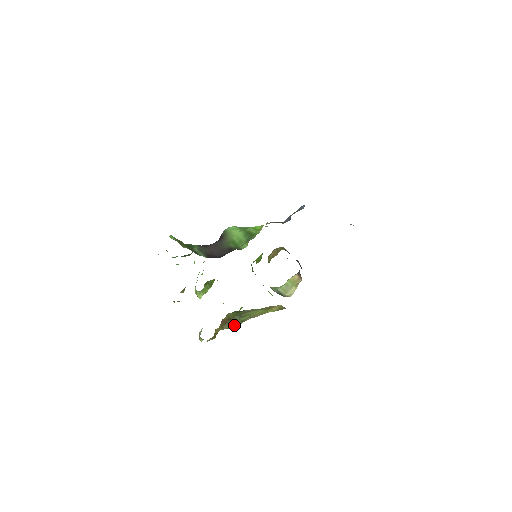
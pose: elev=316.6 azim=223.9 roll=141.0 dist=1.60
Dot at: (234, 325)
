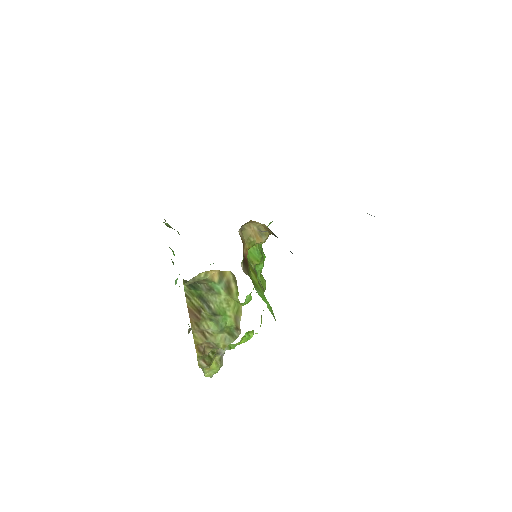
Dot at: (223, 340)
